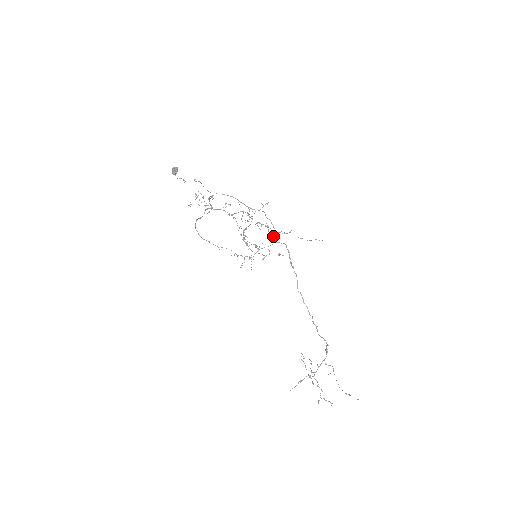
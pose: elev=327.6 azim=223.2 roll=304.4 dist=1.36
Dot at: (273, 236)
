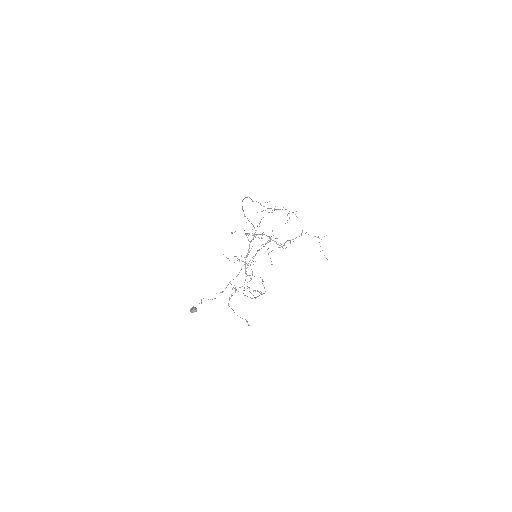
Dot at: occluded
